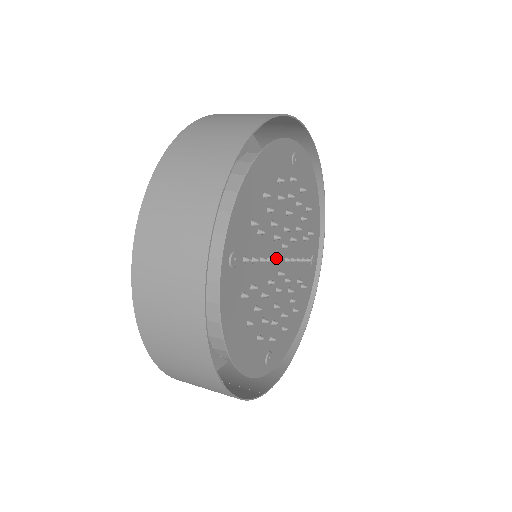
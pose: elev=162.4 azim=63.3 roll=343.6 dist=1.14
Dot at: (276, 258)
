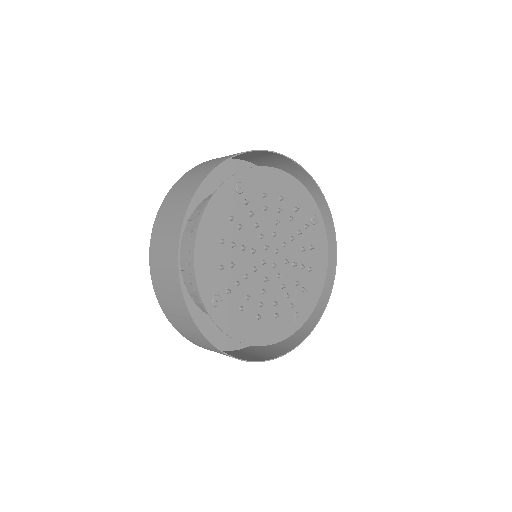
Dot at: (267, 246)
